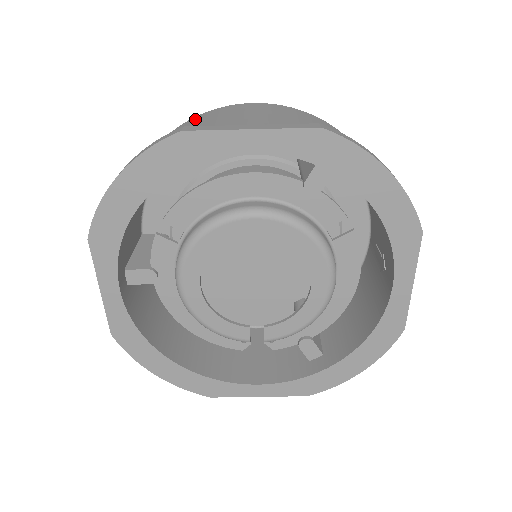
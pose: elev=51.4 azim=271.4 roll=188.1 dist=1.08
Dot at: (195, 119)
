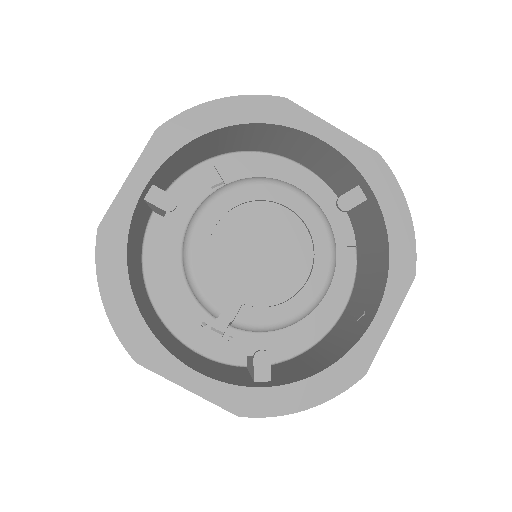
Dot at: occluded
